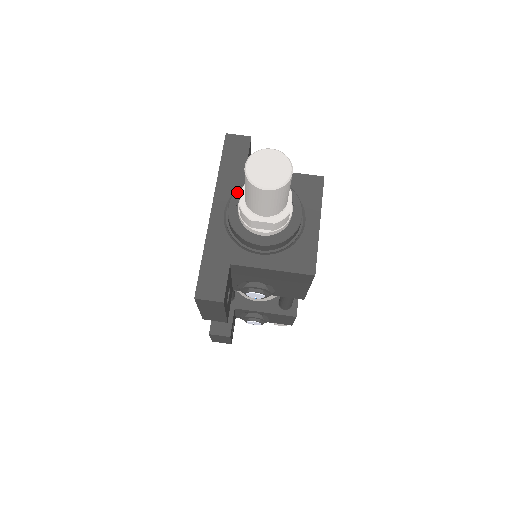
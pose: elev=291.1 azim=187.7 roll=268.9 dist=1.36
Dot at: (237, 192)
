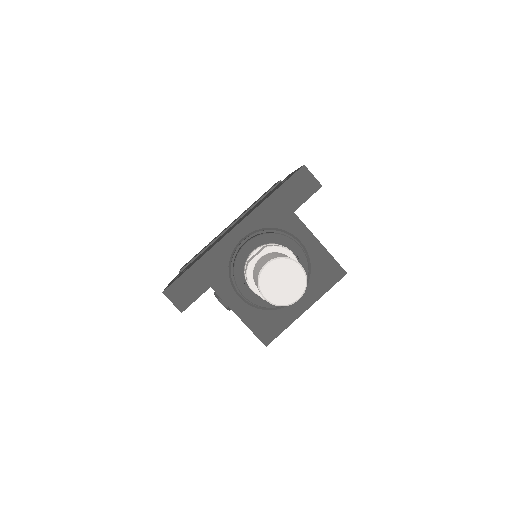
Dot at: (263, 236)
